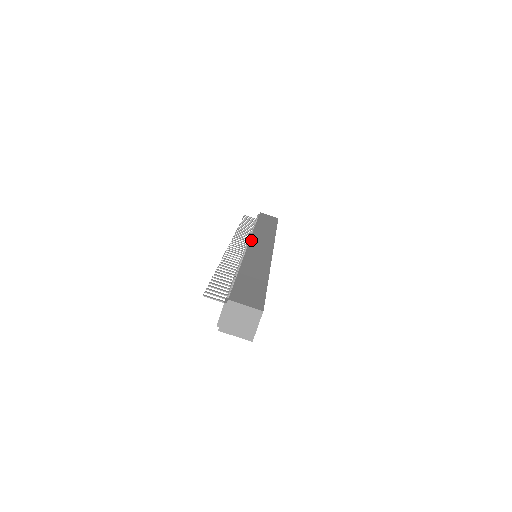
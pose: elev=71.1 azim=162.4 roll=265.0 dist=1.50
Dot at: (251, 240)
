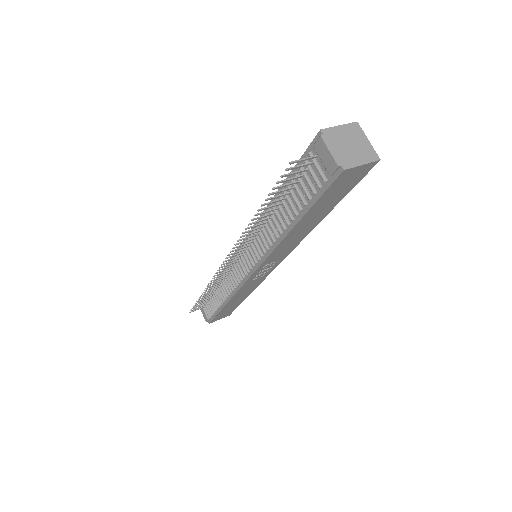
Dot at: (236, 251)
